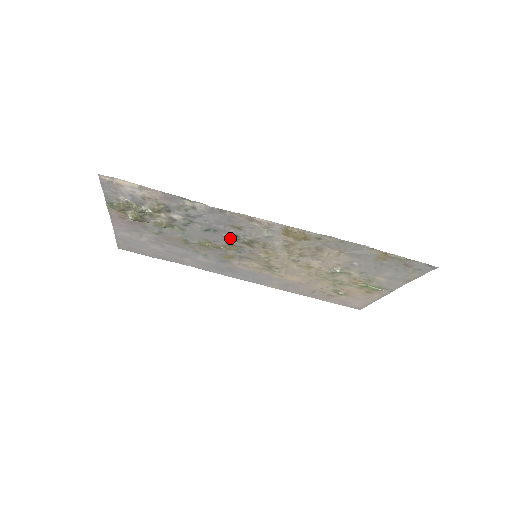
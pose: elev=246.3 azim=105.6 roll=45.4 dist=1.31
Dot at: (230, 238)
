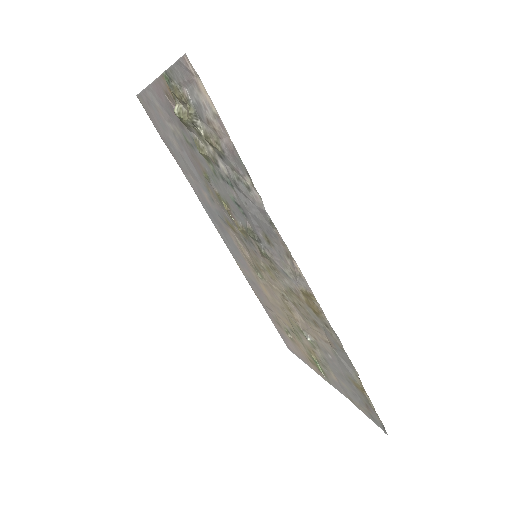
Dot at: (251, 232)
